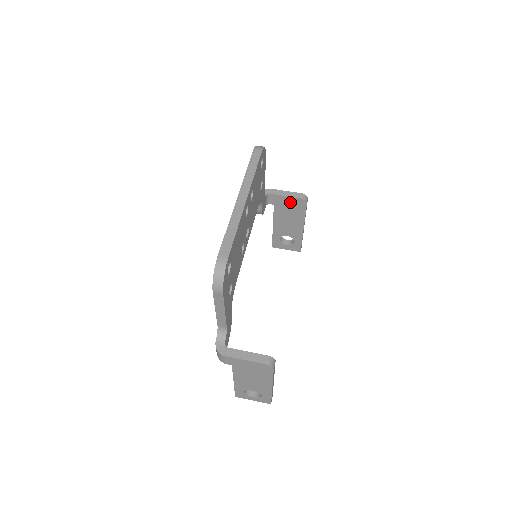
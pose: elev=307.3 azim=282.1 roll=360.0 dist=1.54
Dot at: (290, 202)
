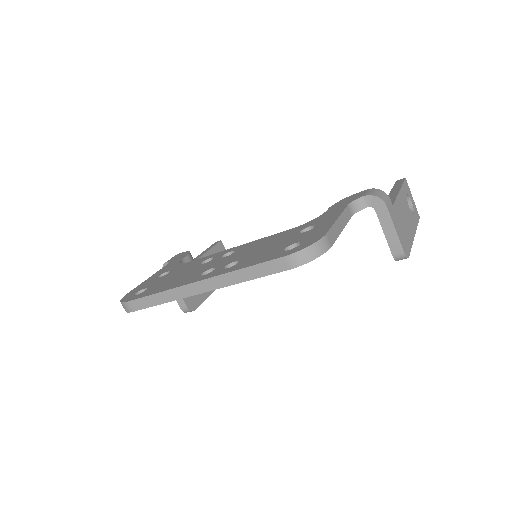
Dot at: occluded
